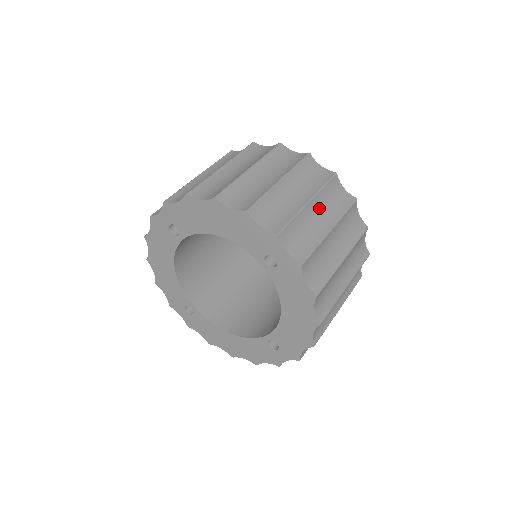
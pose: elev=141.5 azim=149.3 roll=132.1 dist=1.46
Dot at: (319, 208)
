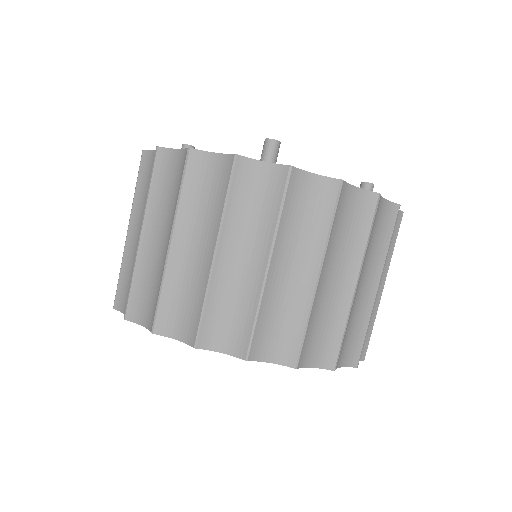
Dot at: occluded
